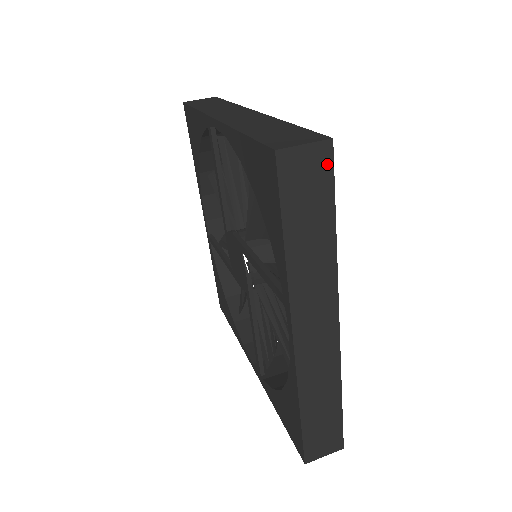
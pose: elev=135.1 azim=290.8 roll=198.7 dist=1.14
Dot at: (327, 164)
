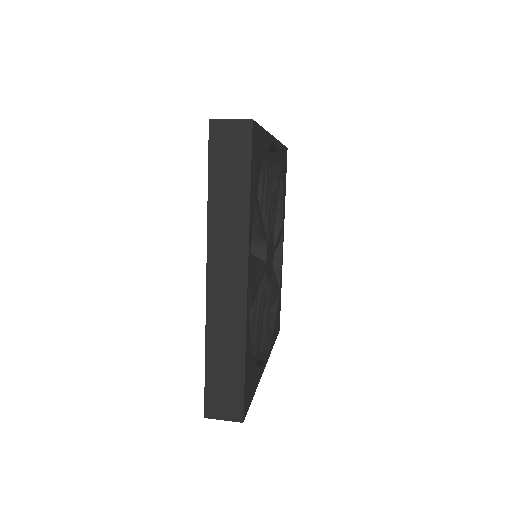
Dot at: (247, 138)
